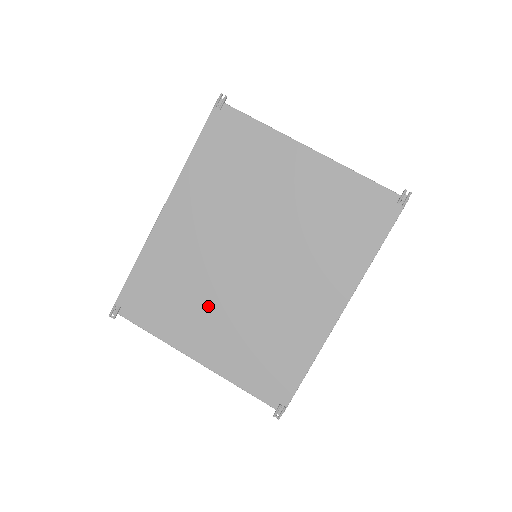
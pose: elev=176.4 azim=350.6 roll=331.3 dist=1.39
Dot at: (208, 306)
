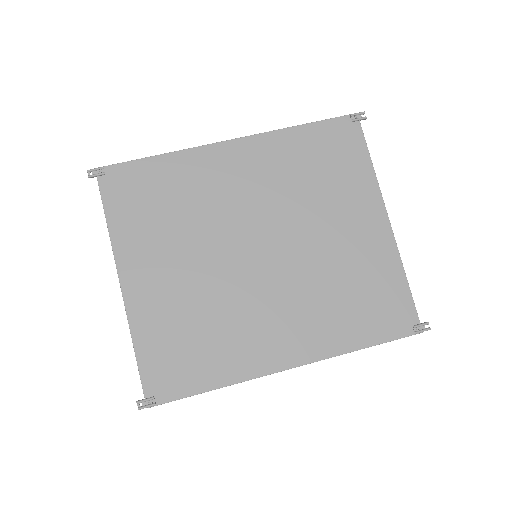
Dot at: (183, 251)
